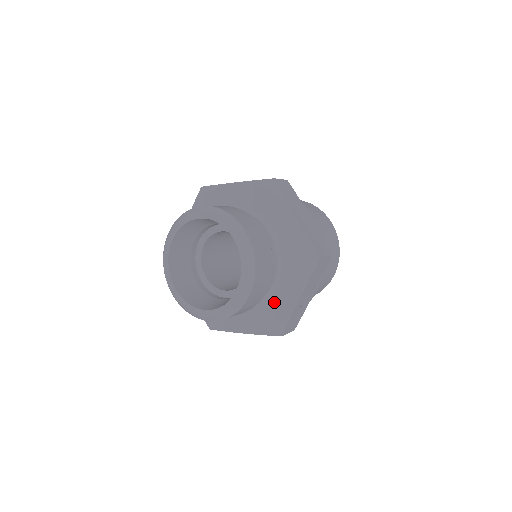
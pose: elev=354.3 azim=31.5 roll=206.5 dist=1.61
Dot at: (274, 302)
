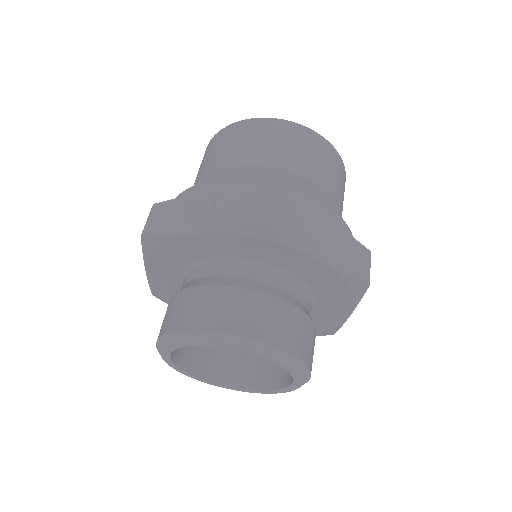
Dot at: occluded
